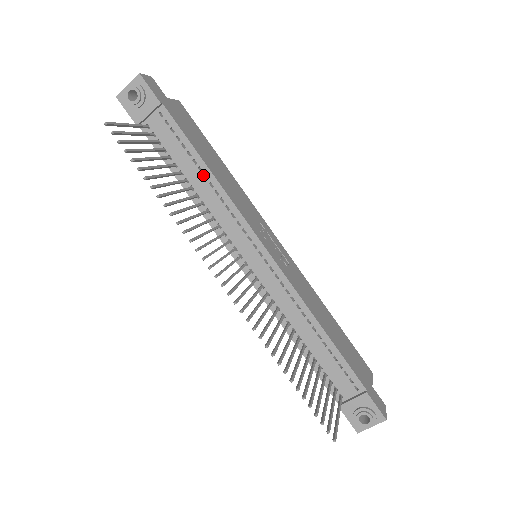
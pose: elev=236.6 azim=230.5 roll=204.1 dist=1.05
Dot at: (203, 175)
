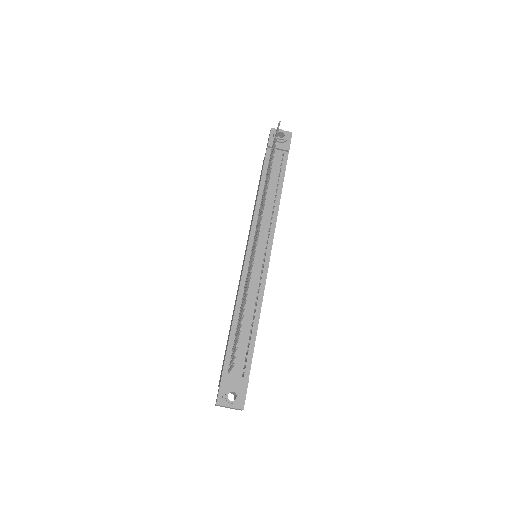
Dot at: (275, 194)
